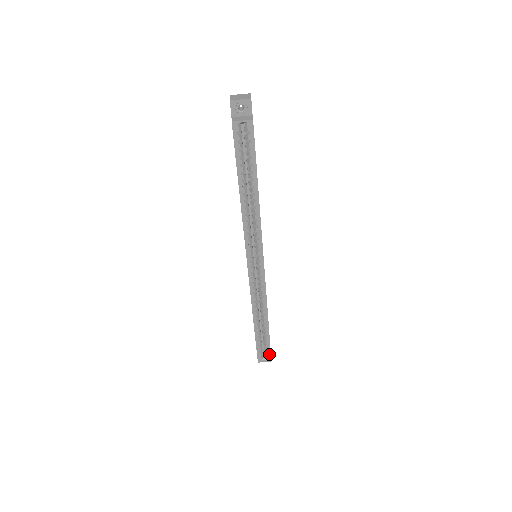
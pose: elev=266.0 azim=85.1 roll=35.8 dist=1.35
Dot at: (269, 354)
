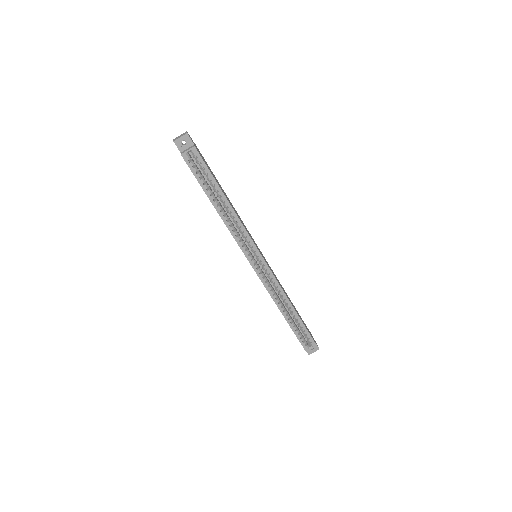
Dot at: (312, 341)
